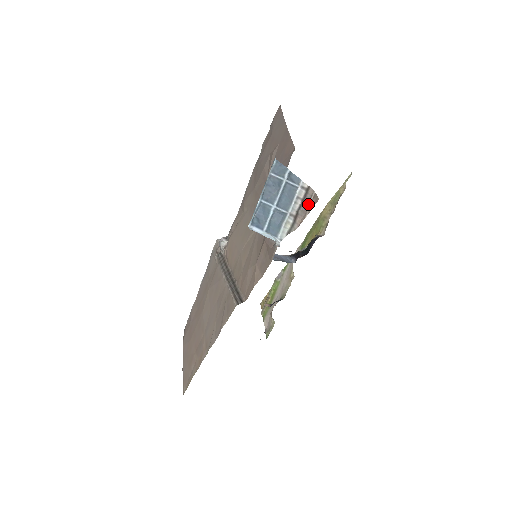
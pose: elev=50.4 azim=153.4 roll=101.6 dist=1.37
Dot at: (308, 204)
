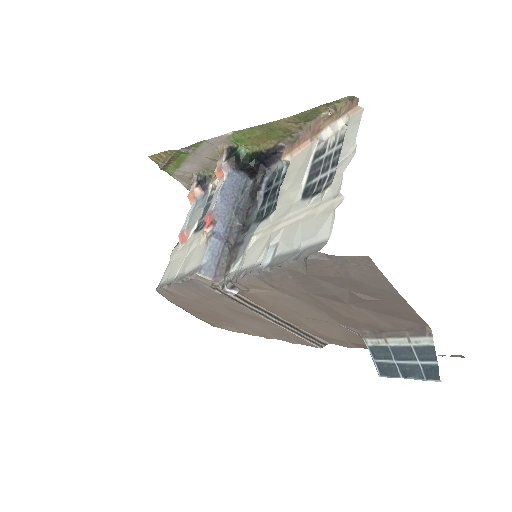
Dot at: occluded
